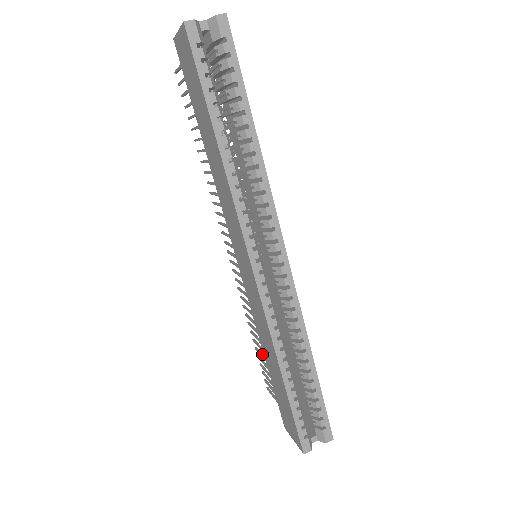
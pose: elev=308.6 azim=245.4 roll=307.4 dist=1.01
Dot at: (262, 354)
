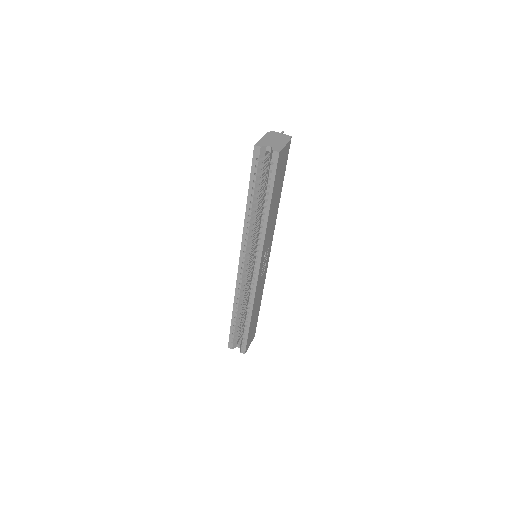
Dot at: occluded
